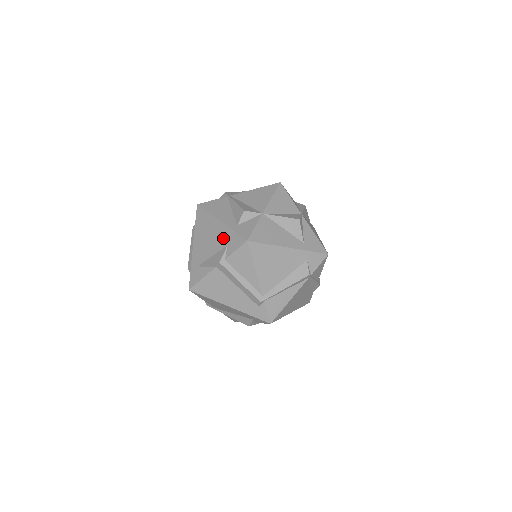
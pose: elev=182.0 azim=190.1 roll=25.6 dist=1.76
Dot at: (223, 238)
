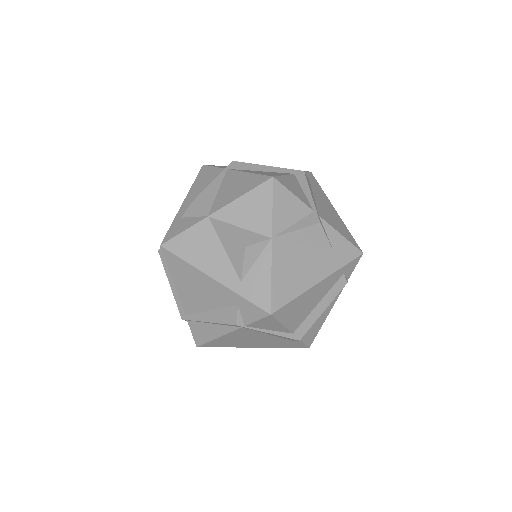
Dot at: occluded
